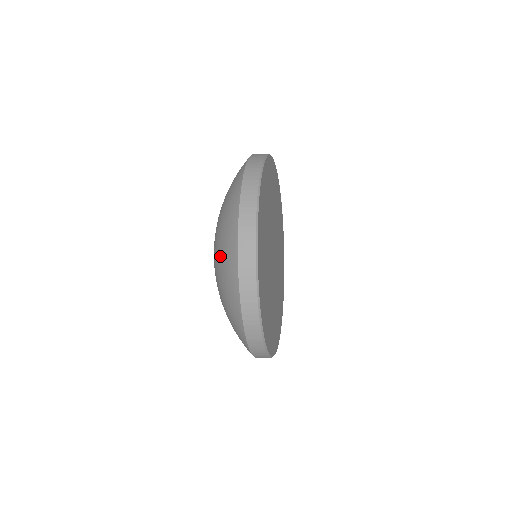
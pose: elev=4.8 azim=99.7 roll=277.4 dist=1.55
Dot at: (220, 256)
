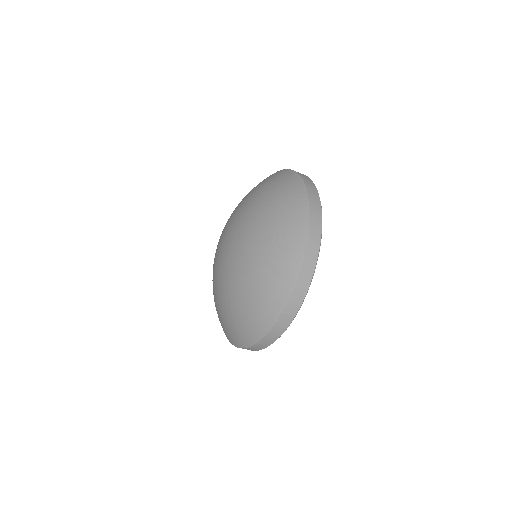
Dot at: (274, 230)
